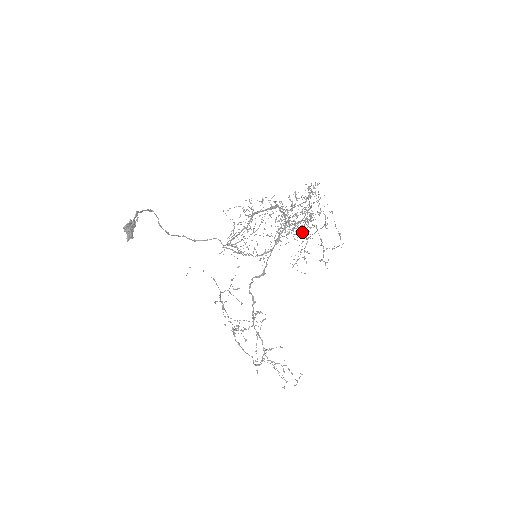
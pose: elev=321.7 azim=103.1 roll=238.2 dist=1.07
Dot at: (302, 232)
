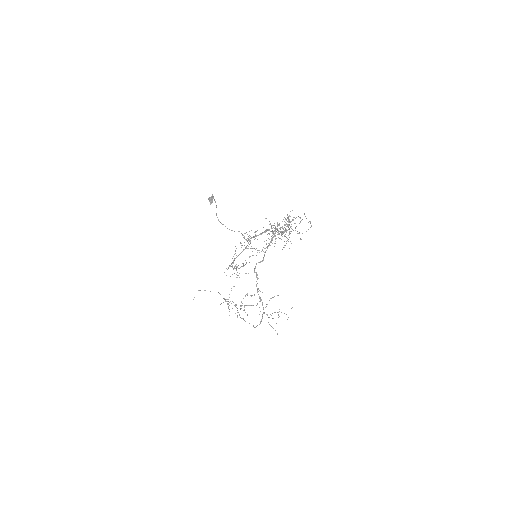
Dot at: occluded
